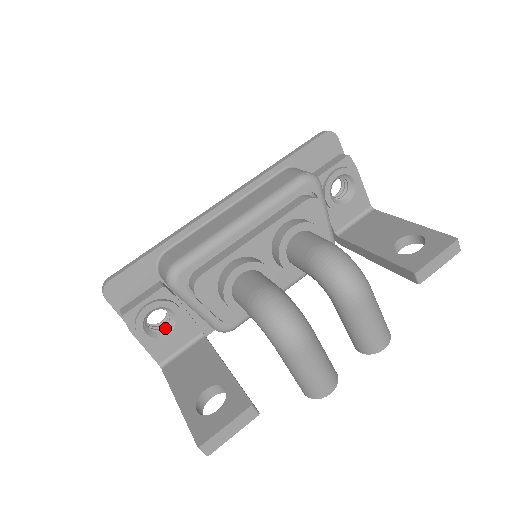
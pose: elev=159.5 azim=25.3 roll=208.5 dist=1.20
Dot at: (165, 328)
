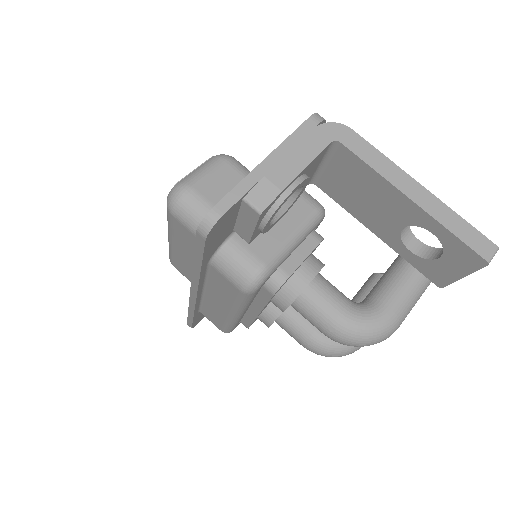
Dot at: occluded
